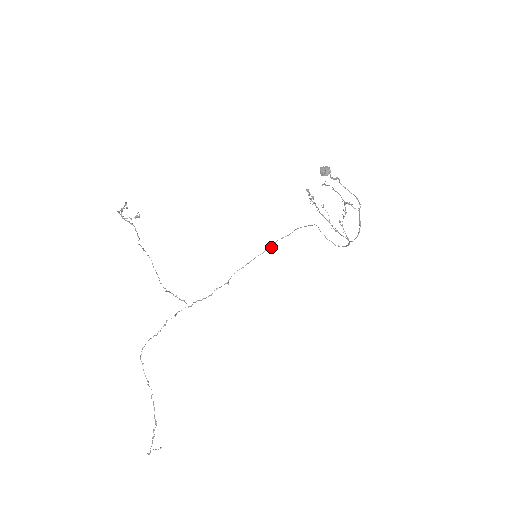
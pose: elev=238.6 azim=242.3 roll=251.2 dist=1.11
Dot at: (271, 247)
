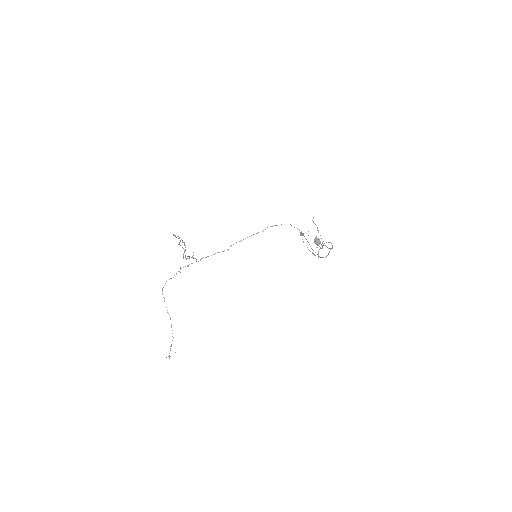
Dot at: occluded
